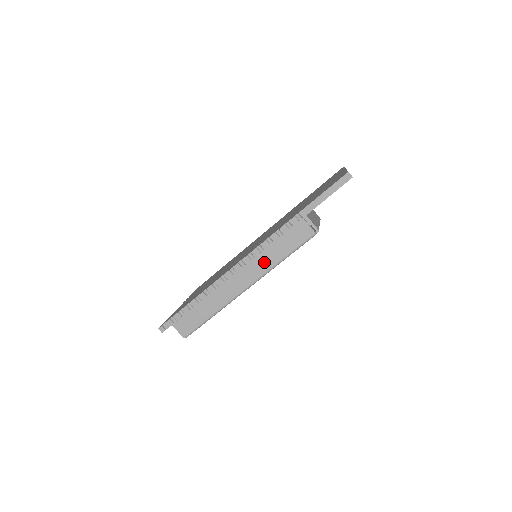
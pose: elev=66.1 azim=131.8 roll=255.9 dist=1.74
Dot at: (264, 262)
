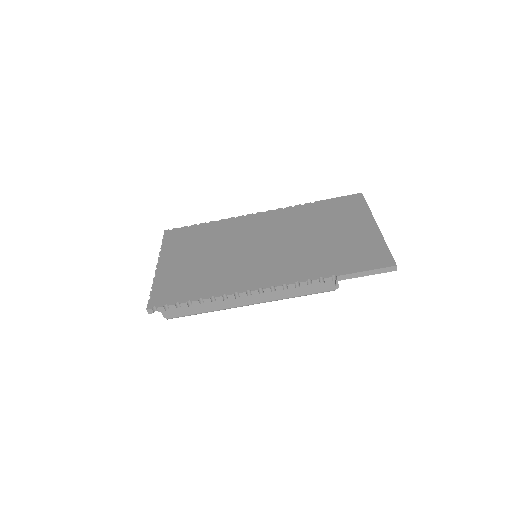
Dot at: (279, 293)
